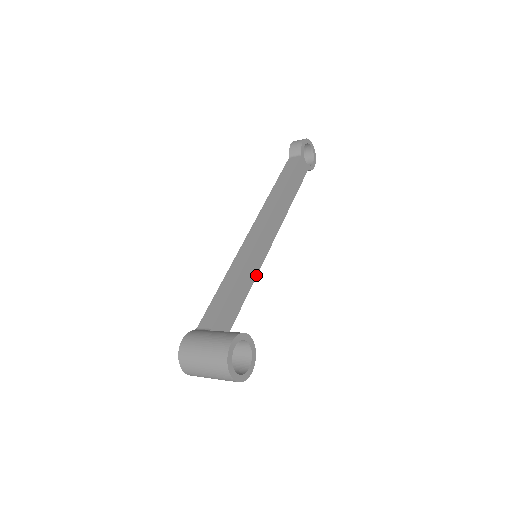
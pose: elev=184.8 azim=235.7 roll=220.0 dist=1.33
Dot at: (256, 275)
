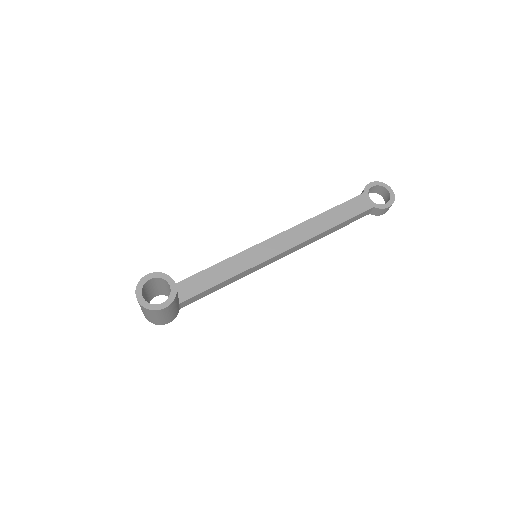
Dot at: (247, 269)
